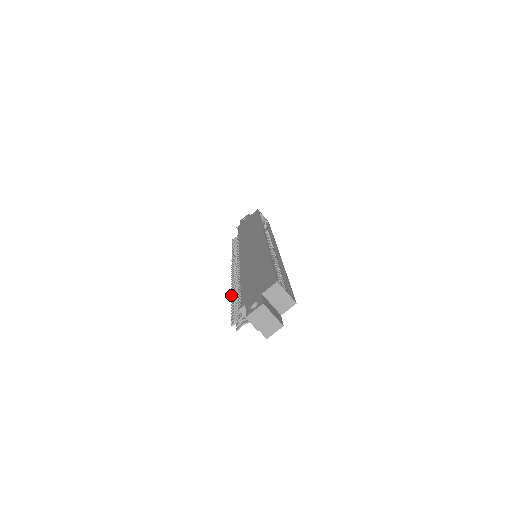
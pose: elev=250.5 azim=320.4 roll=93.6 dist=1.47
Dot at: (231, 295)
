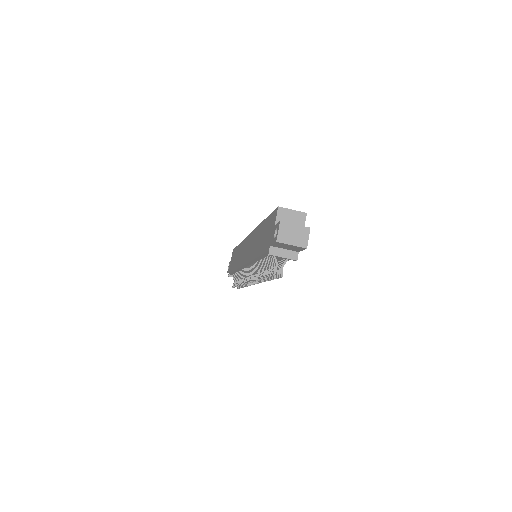
Dot at: (258, 279)
